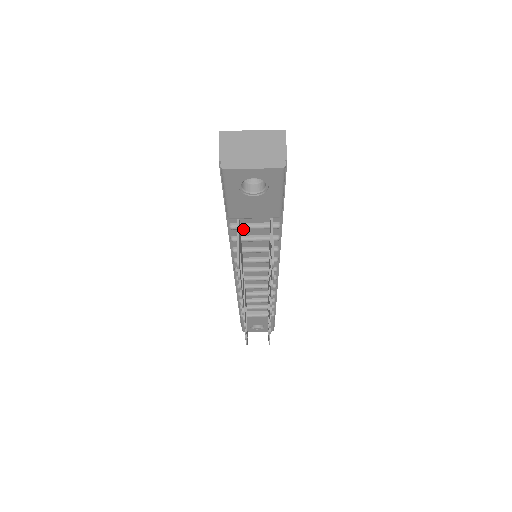
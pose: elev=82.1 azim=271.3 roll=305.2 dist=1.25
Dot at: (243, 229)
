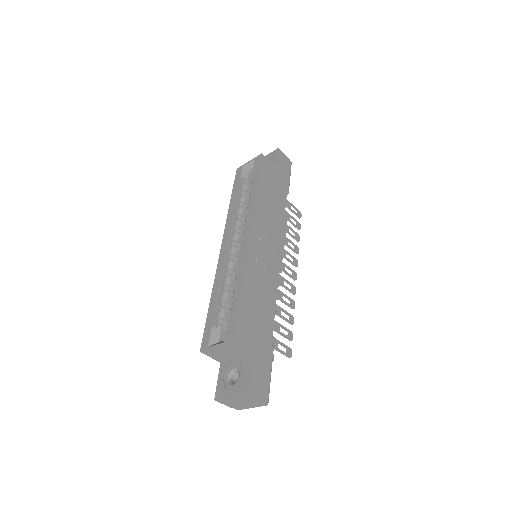
Dot at: occluded
